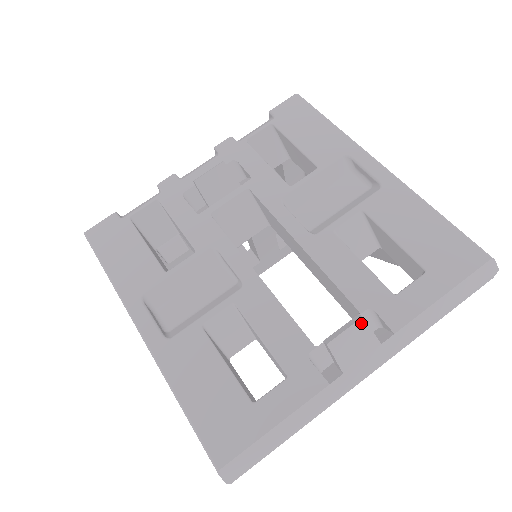
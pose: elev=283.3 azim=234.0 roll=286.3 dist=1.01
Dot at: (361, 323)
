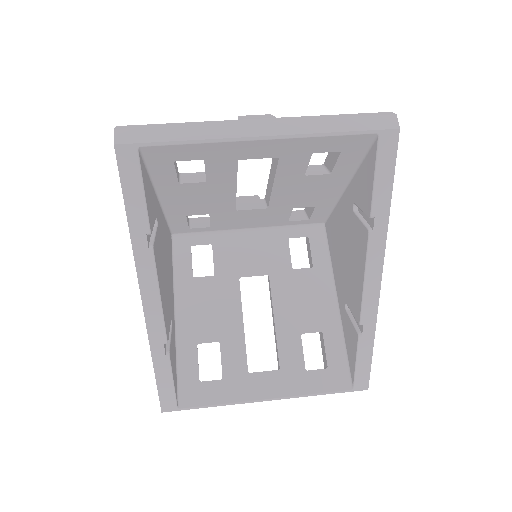
Dot at: (268, 115)
